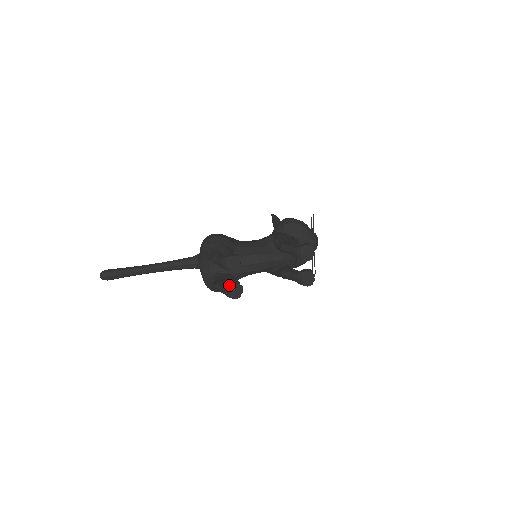
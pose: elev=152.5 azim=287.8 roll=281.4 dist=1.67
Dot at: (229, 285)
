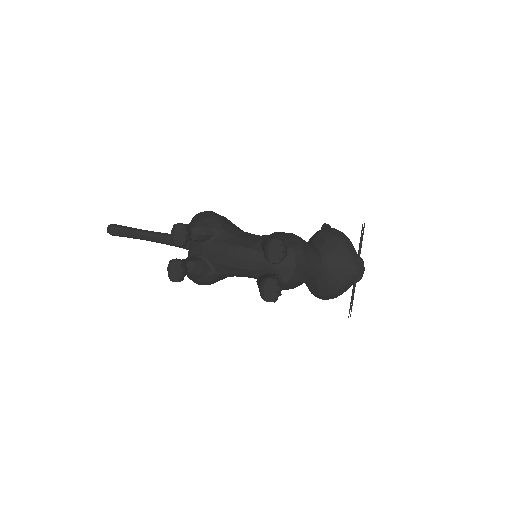
Dot at: (170, 261)
